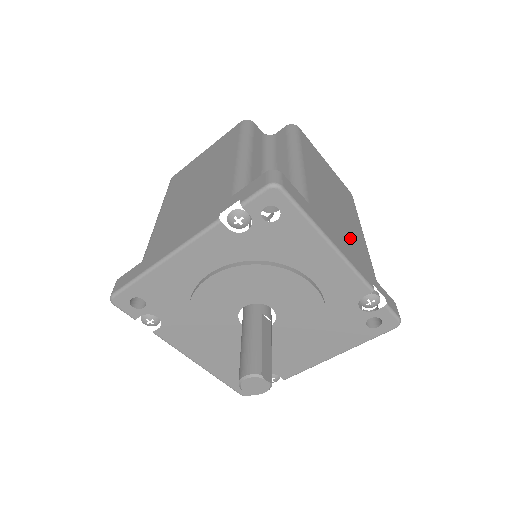
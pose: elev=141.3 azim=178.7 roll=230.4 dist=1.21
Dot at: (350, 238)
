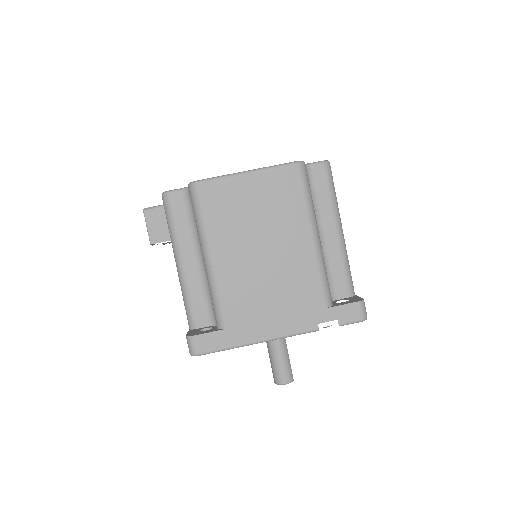
Dot at: occluded
